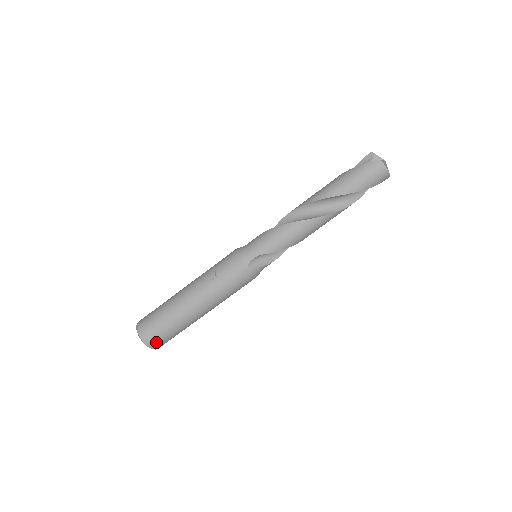
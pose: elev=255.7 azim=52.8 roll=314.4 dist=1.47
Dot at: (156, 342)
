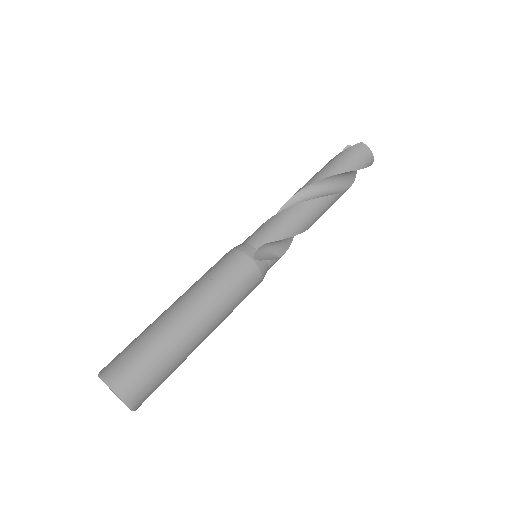
Dot at: (135, 389)
